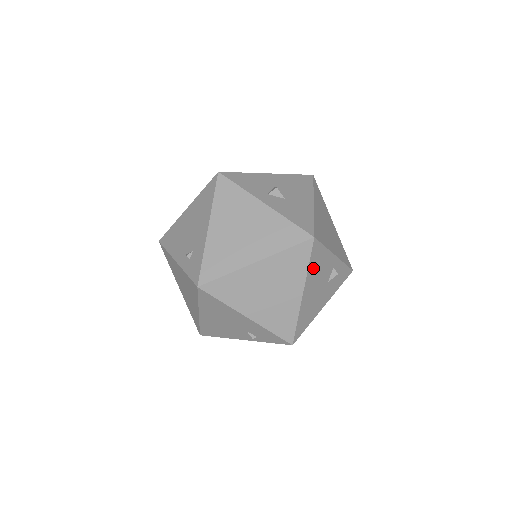
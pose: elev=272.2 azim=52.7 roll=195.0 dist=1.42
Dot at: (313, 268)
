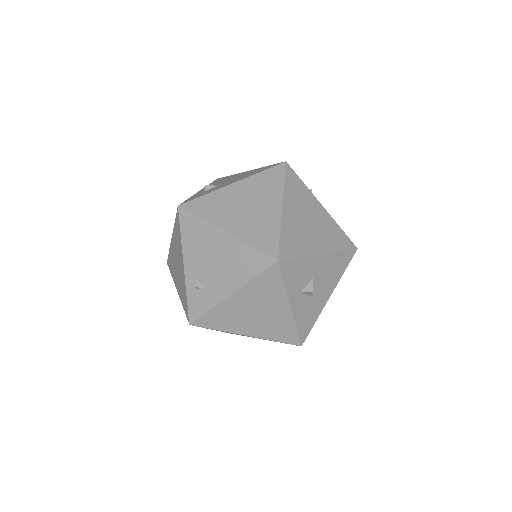
Dot at: occluded
